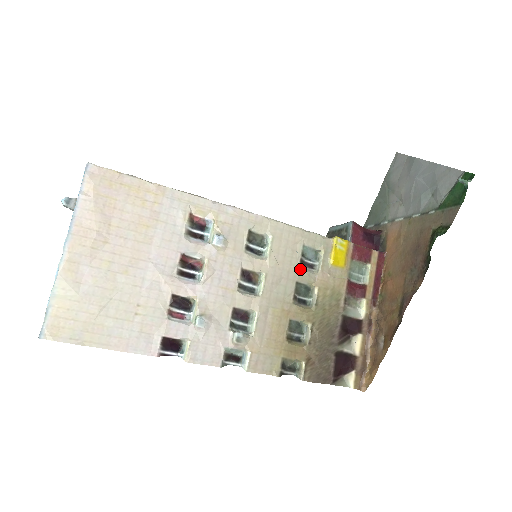
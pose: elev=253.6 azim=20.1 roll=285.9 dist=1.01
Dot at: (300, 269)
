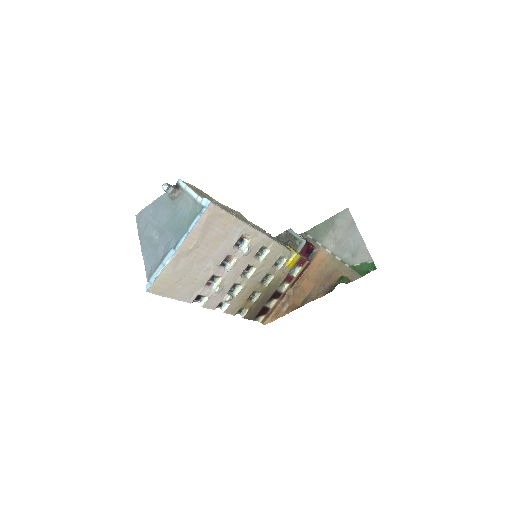
Dot at: (272, 267)
